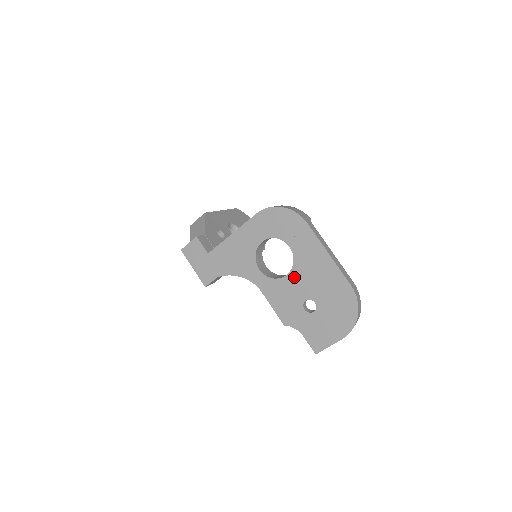
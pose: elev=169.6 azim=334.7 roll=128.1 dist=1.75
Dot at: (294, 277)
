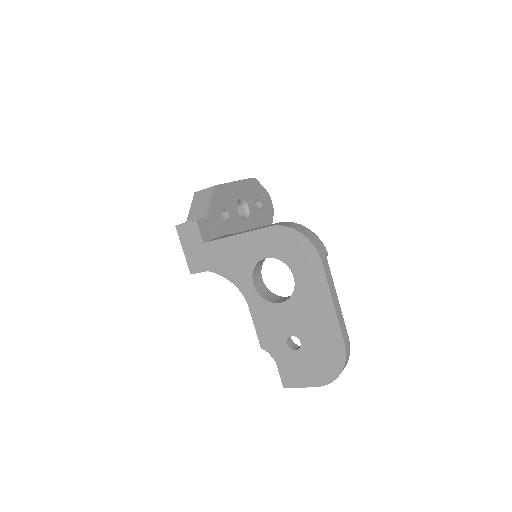
Dot at: (288, 308)
